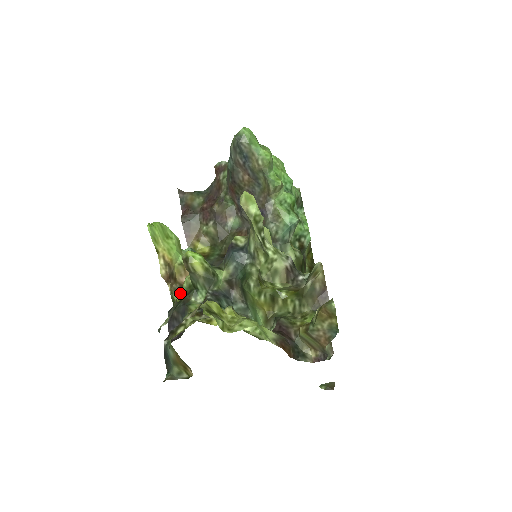
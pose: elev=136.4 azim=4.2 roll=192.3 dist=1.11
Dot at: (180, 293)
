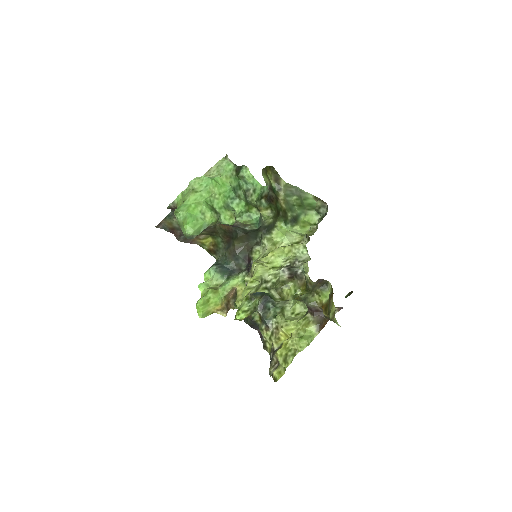
Dot at: occluded
